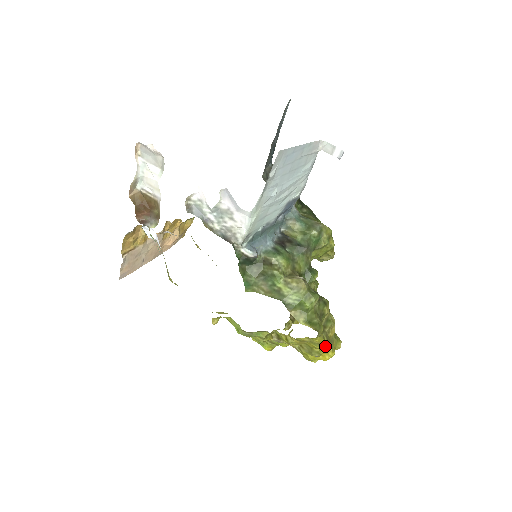
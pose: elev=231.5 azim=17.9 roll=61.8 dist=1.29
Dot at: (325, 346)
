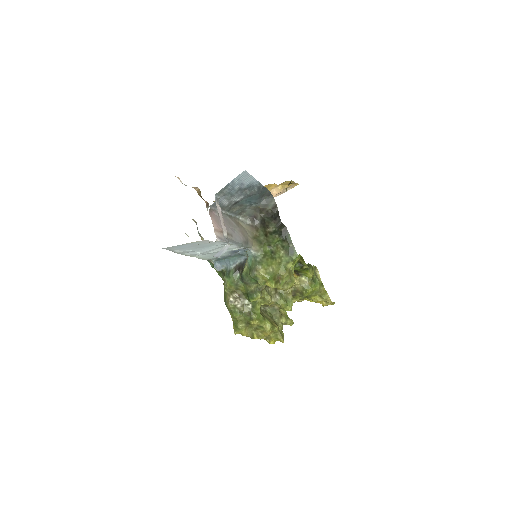
Dot at: (255, 338)
